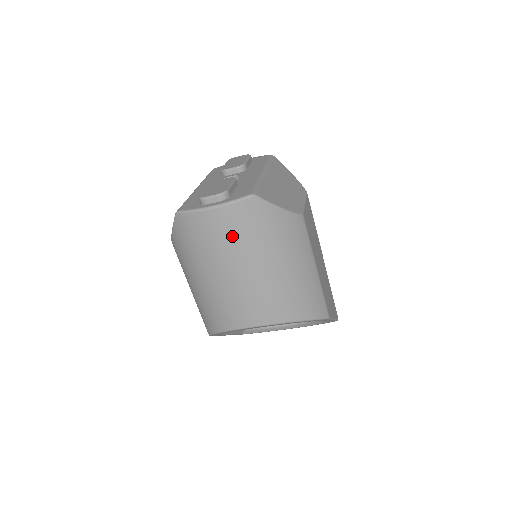
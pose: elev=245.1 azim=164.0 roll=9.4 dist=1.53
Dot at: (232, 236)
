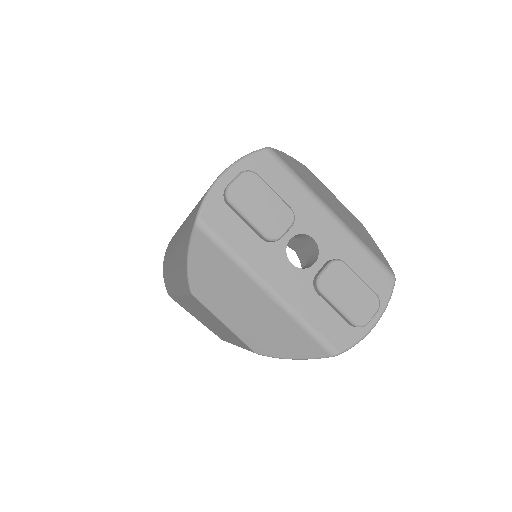
Dot at: occluded
